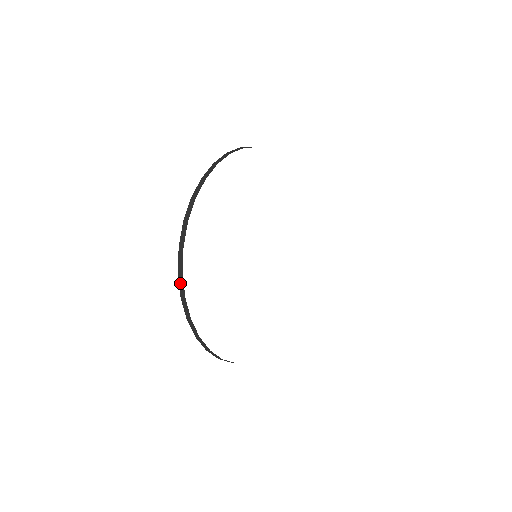
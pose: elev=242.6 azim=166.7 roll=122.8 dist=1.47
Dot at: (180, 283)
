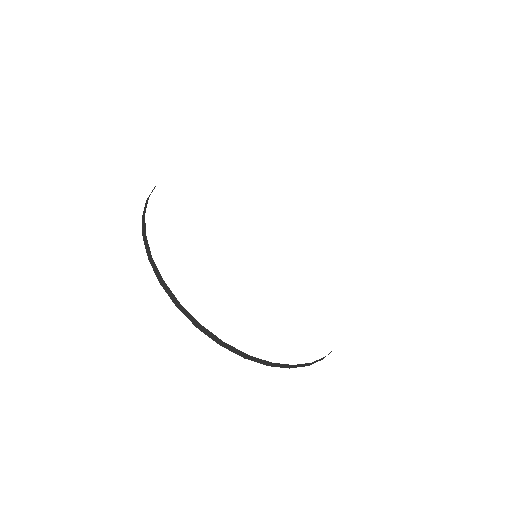
Dot at: (146, 246)
